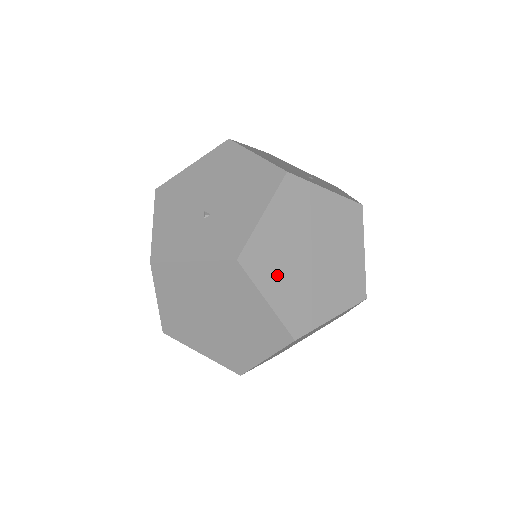
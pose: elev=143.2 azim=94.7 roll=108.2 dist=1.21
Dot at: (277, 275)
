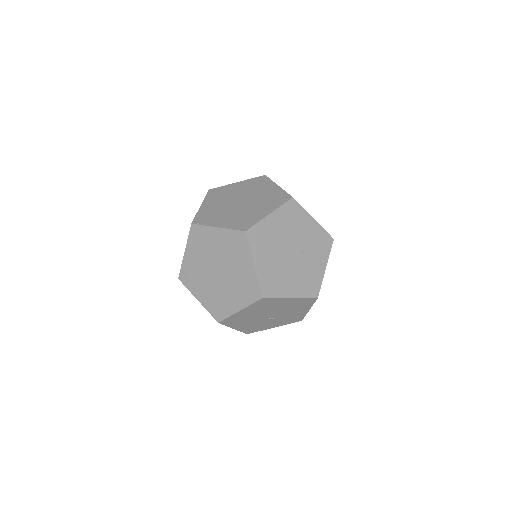
Dot at: occluded
